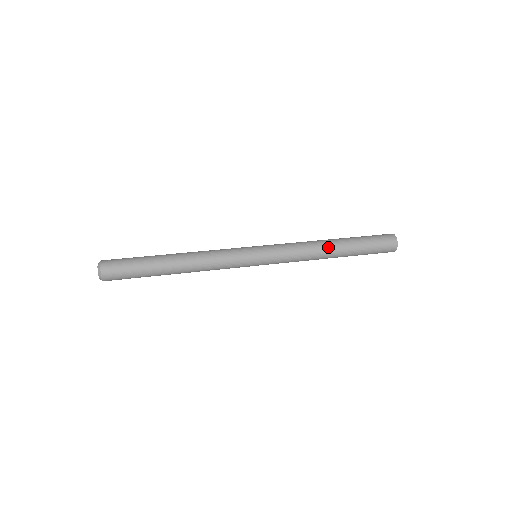
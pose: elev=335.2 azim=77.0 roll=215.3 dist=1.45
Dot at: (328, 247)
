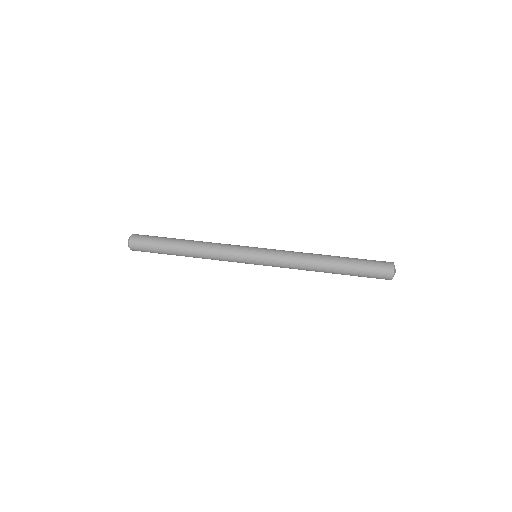
Dot at: (320, 270)
